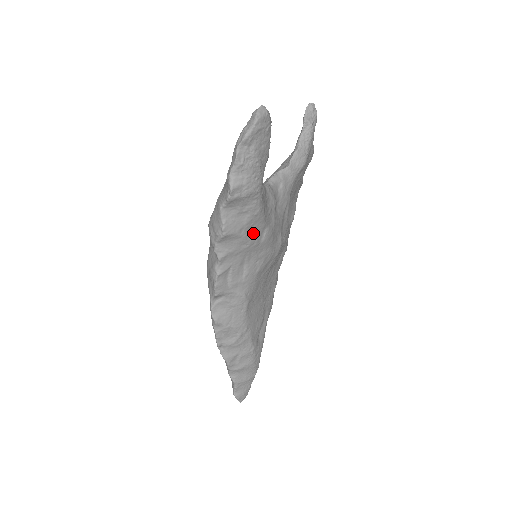
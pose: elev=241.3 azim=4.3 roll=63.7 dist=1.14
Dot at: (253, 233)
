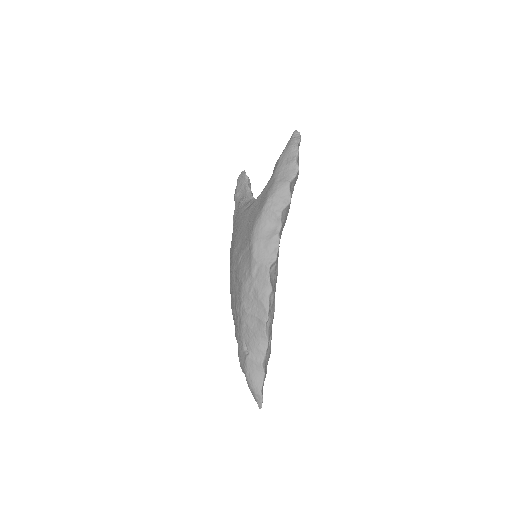
Dot at: occluded
